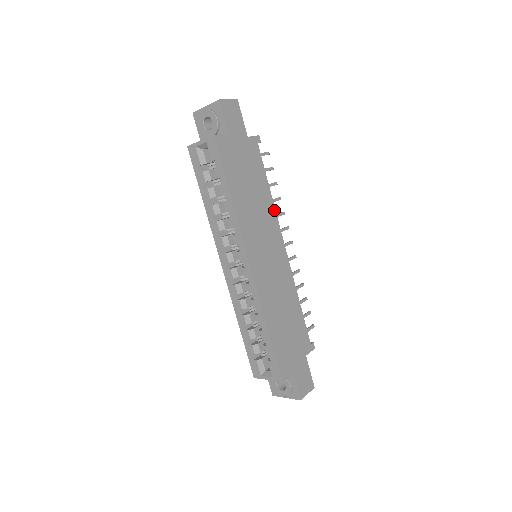
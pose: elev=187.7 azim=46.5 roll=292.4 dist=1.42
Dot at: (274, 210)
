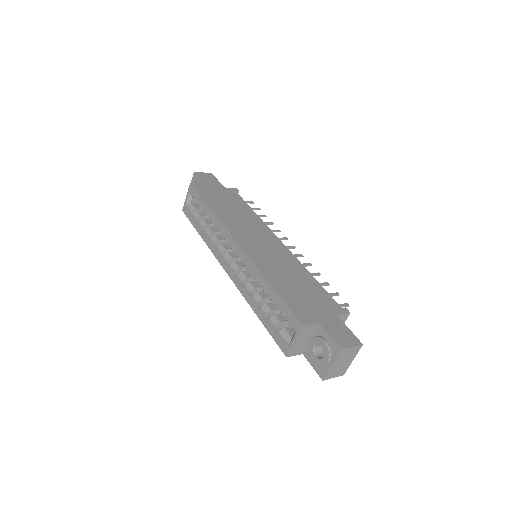
Dot at: (261, 221)
